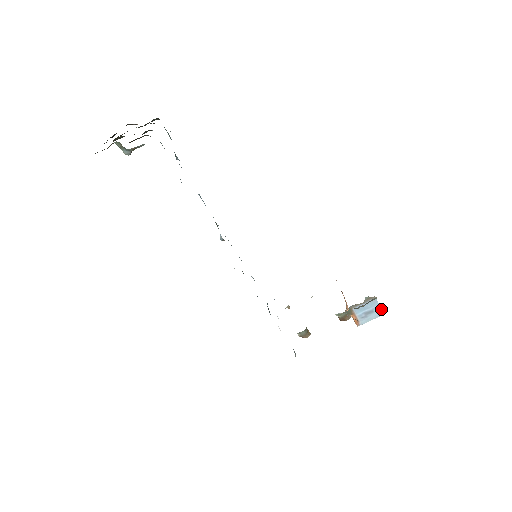
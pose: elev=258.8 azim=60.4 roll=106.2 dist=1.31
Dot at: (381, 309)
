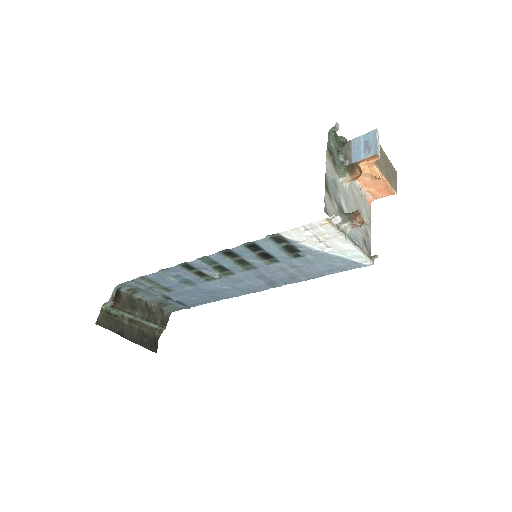
Dot at: (368, 133)
